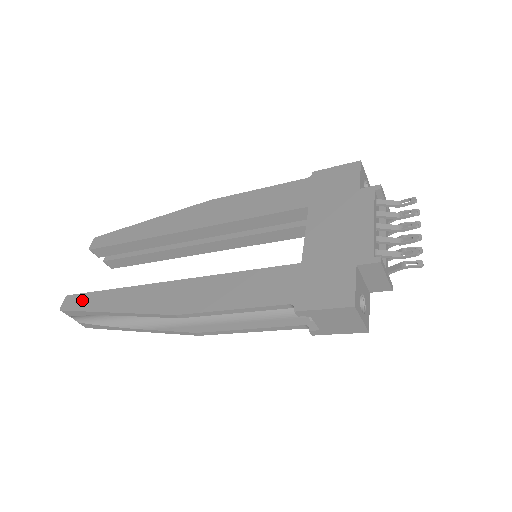
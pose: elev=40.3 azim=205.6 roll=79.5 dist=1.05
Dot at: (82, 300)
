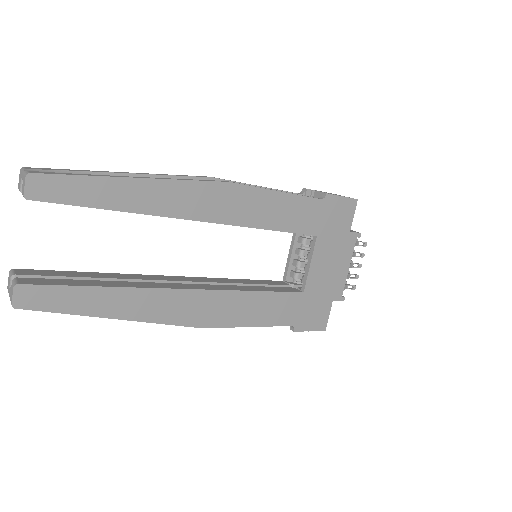
Dot at: (57, 297)
